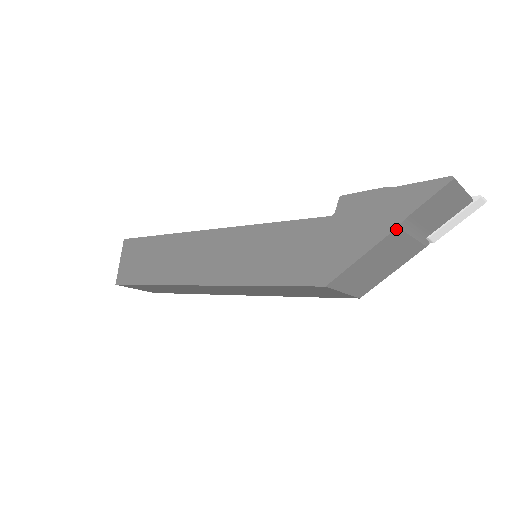
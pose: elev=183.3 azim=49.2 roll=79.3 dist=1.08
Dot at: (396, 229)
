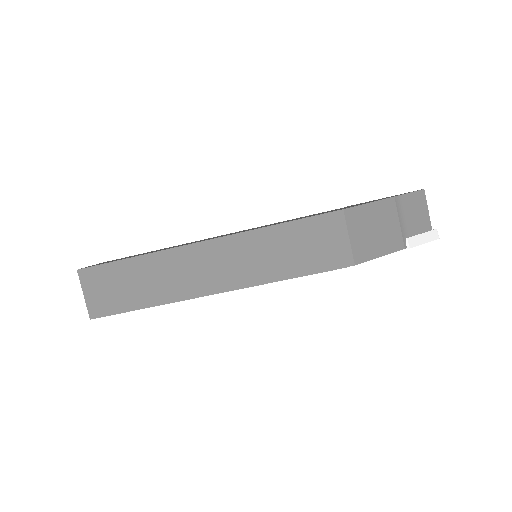
Dot at: (393, 198)
